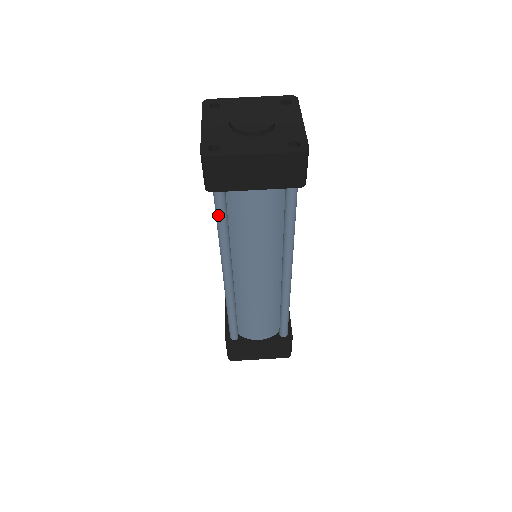
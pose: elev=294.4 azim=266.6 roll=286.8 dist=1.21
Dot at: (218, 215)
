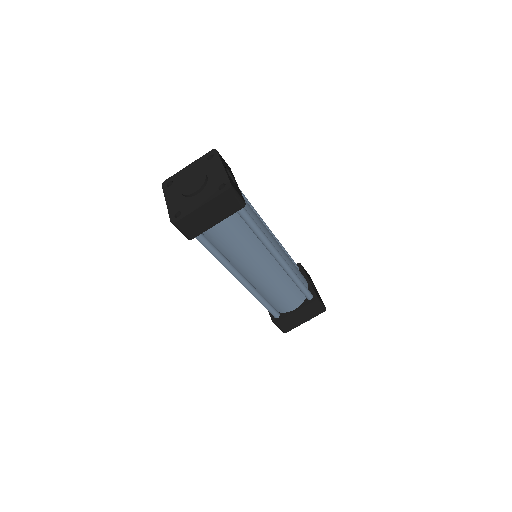
Dot at: (207, 249)
